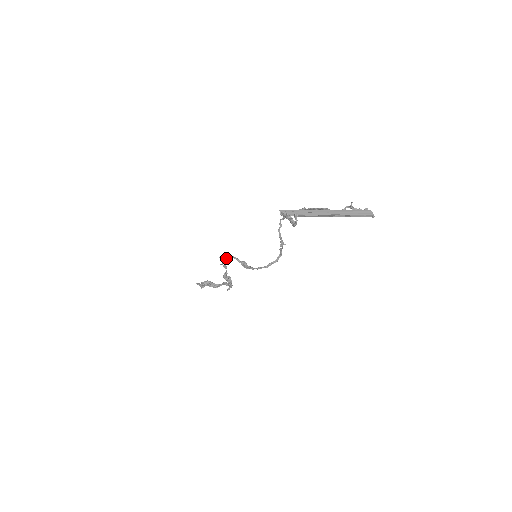
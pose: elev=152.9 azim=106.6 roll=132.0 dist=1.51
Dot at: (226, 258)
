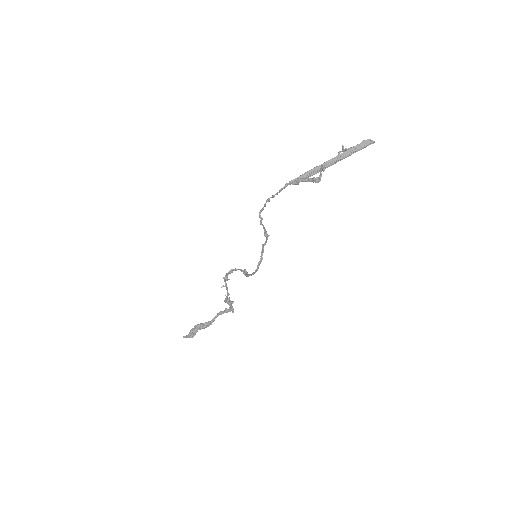
Dot at: occluded
